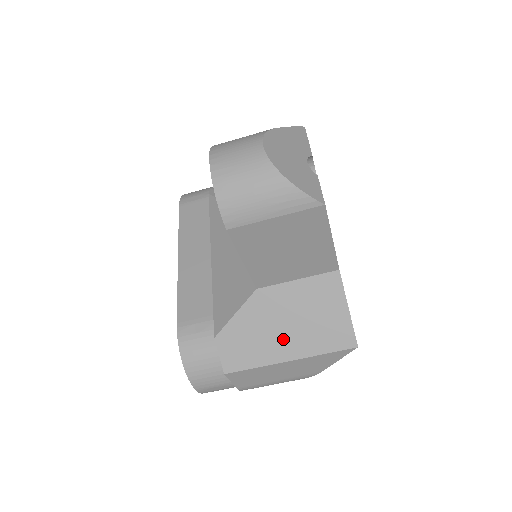
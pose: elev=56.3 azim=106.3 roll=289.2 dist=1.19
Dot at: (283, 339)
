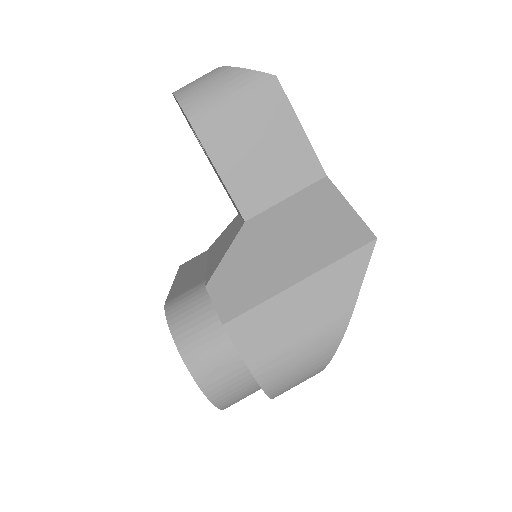
Dot at: (286, 260)
